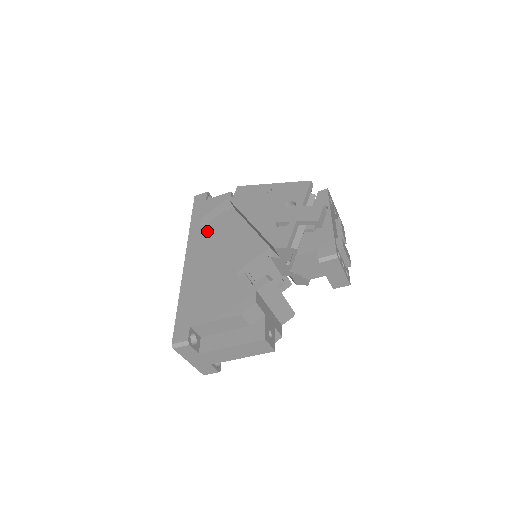
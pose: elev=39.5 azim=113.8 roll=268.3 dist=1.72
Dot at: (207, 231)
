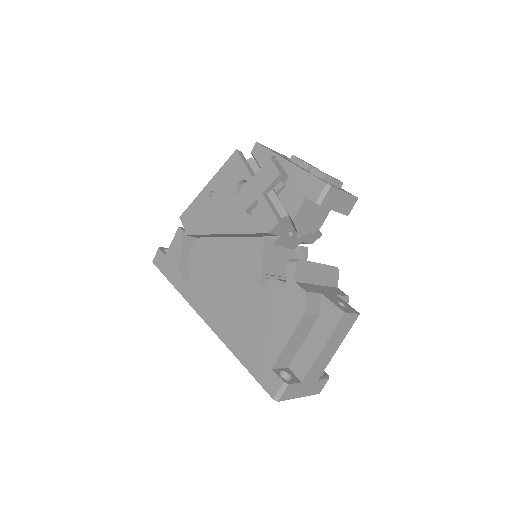
Dot at: (195, 278)
